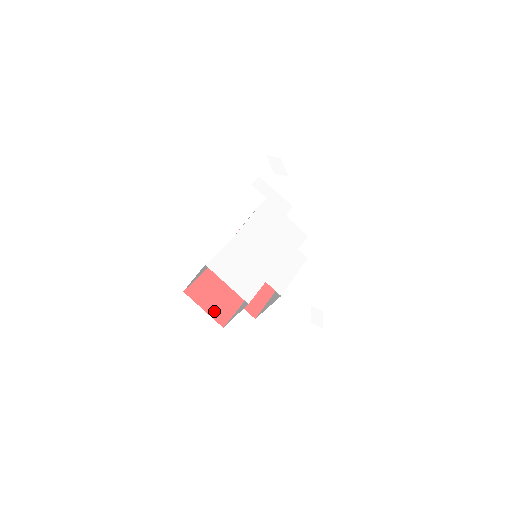
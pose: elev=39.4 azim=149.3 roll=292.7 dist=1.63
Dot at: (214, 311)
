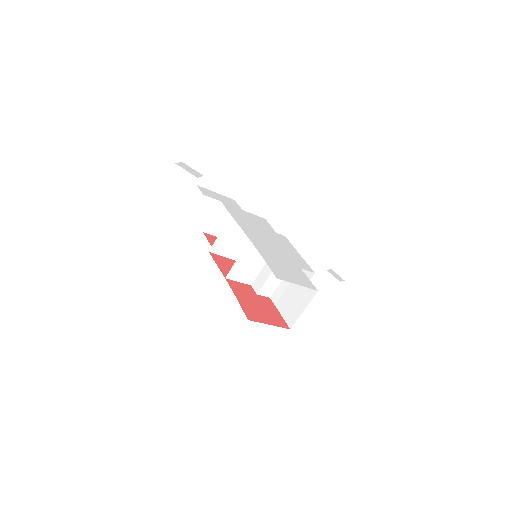
Dot at: (273, 321)
